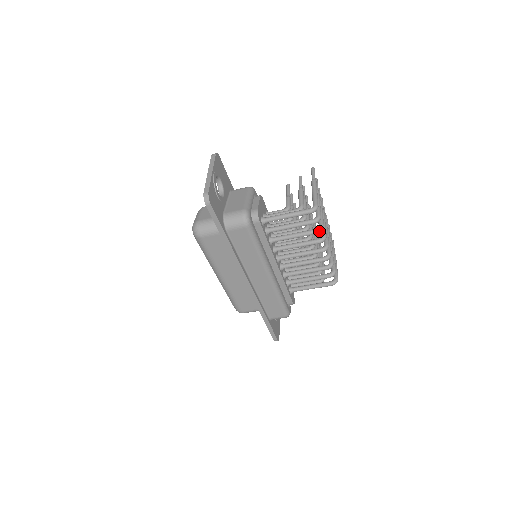
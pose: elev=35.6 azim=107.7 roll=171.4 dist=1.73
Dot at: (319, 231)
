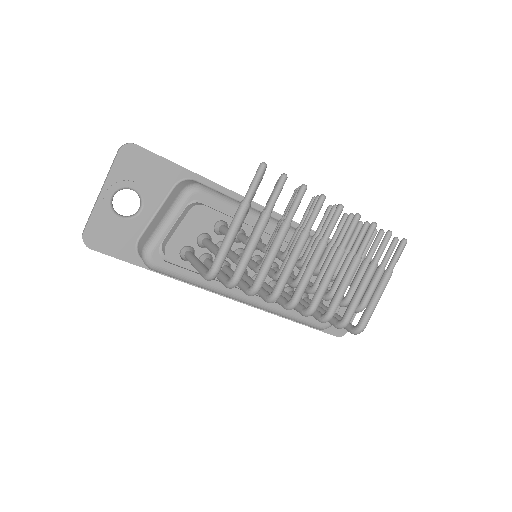
Dot at: (248, 294)
